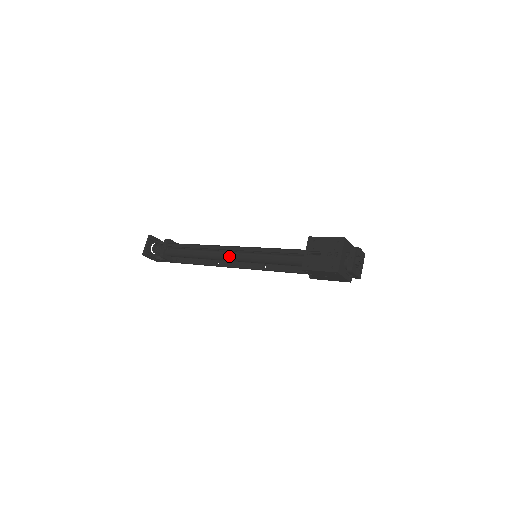
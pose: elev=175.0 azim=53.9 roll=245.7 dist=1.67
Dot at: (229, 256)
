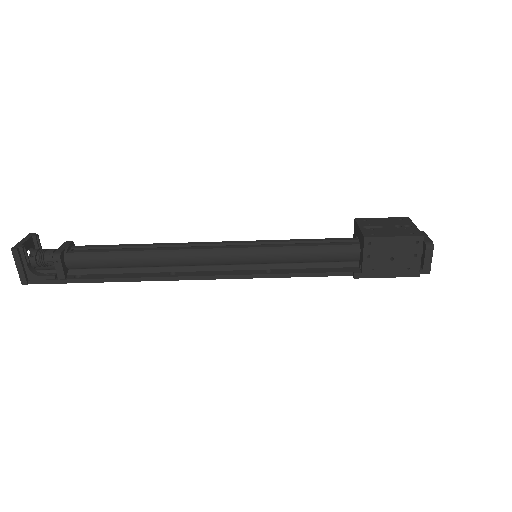
Dot at: (213, 248)
